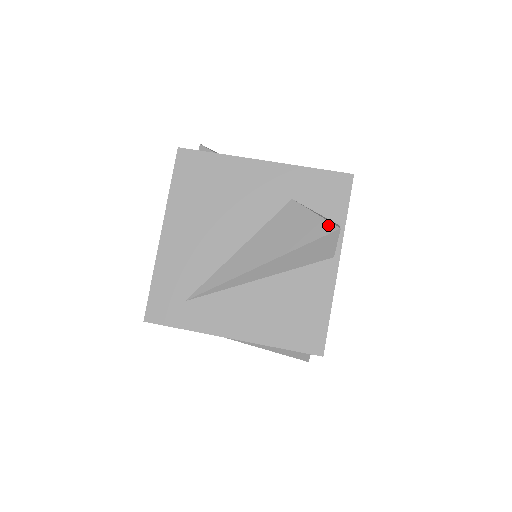
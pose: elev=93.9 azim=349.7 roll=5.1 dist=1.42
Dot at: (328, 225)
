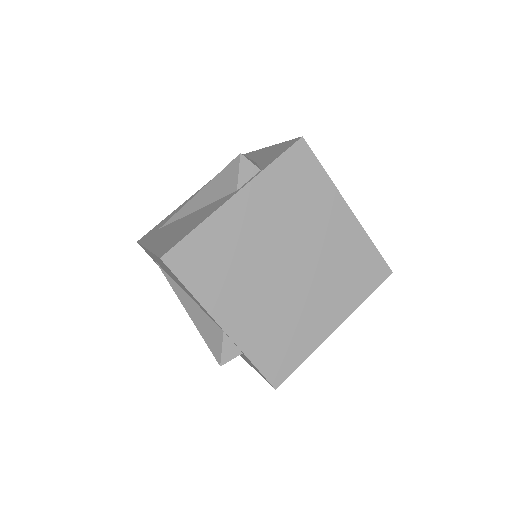
Dot at: occluded
